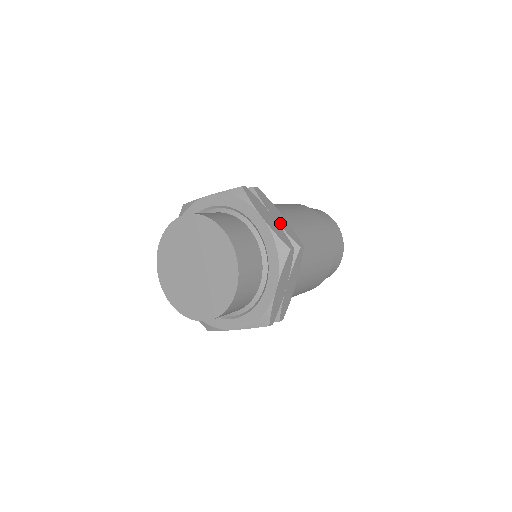
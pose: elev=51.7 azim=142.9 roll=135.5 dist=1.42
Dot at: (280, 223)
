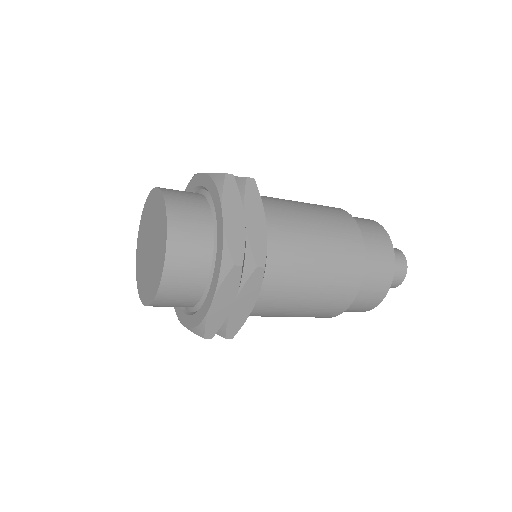
Dot at: occluded
